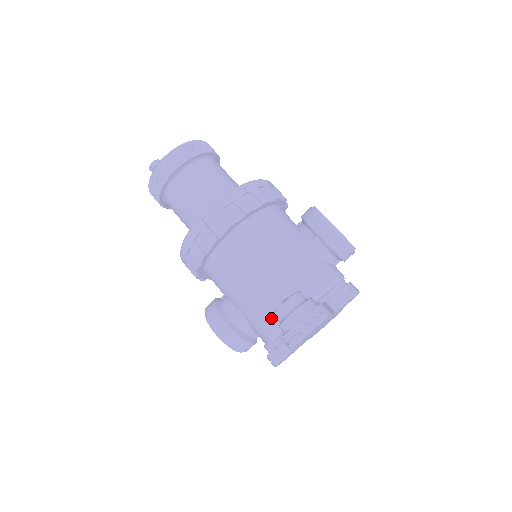
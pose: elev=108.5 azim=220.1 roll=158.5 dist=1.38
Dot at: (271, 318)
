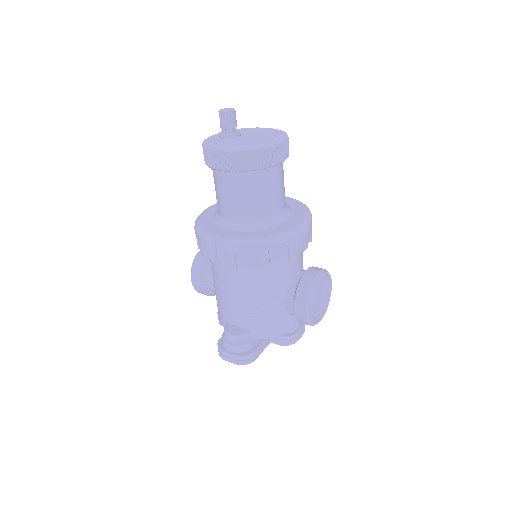
Dot at: (224, 321)
